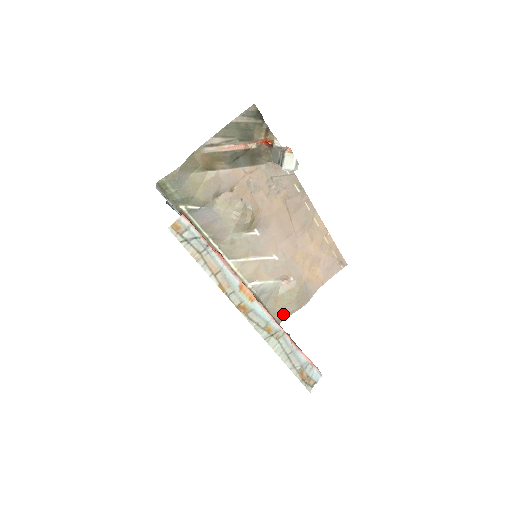
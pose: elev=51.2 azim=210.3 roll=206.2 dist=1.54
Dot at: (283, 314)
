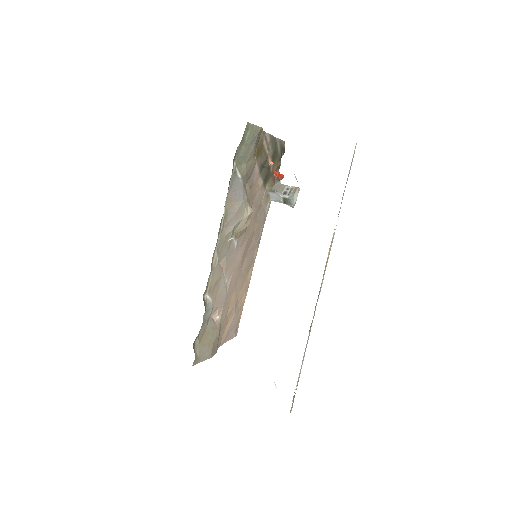
Dot at: (200, 355)
